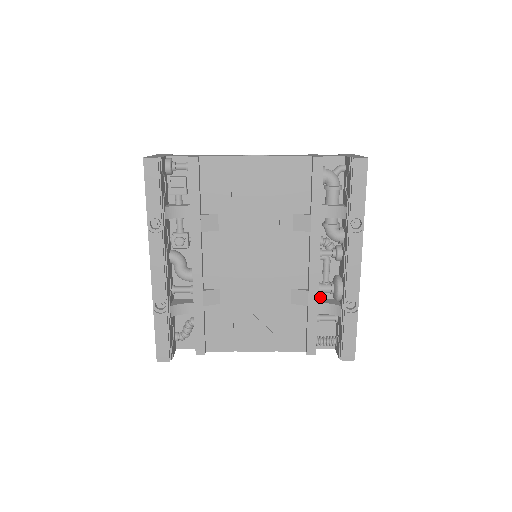
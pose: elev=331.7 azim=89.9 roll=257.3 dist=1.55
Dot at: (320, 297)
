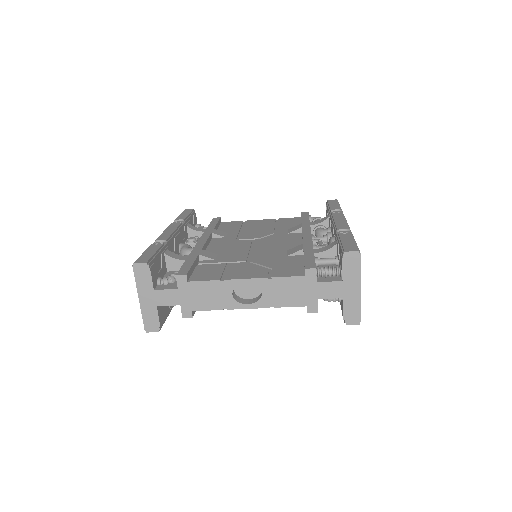
Dot at: occluded
